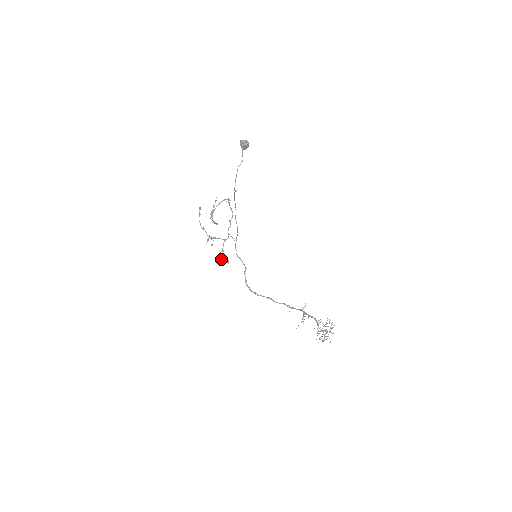
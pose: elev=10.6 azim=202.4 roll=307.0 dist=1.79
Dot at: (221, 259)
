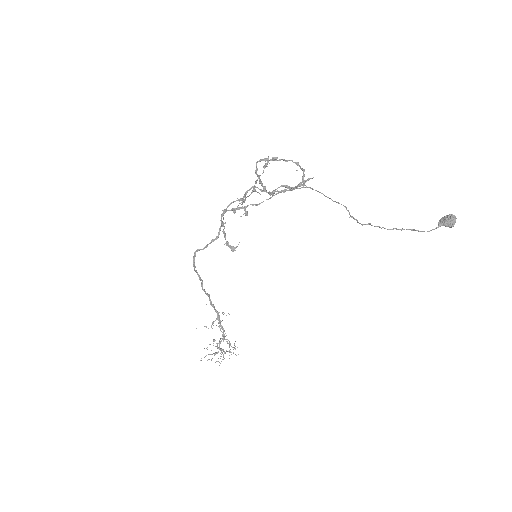
Dot at: (224, 233)
